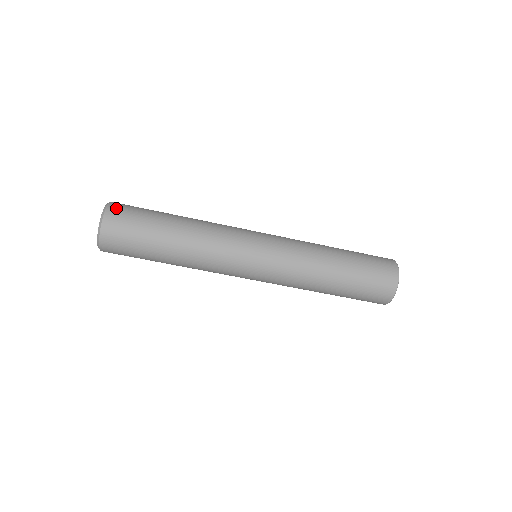
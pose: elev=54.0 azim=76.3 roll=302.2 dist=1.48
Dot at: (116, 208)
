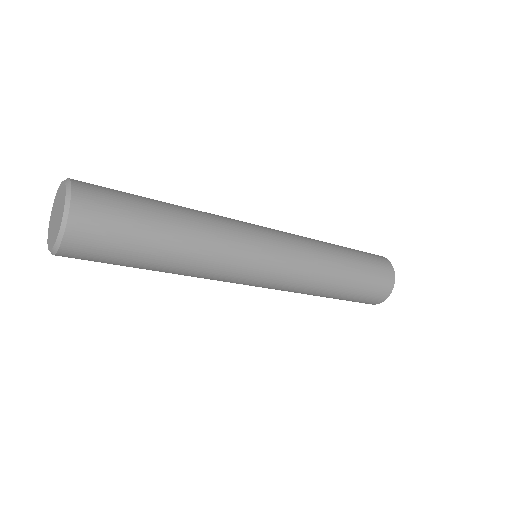
Dot at: (85, 206)
